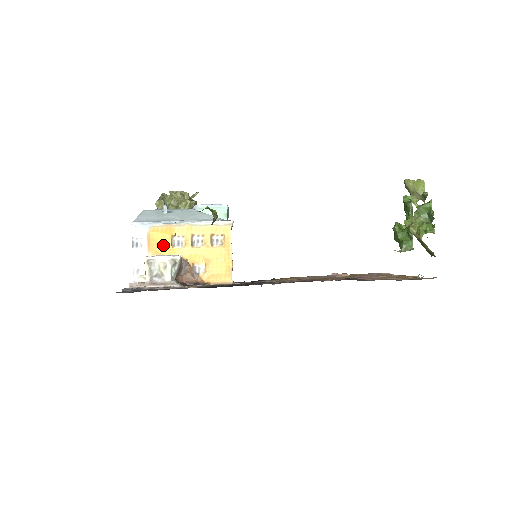
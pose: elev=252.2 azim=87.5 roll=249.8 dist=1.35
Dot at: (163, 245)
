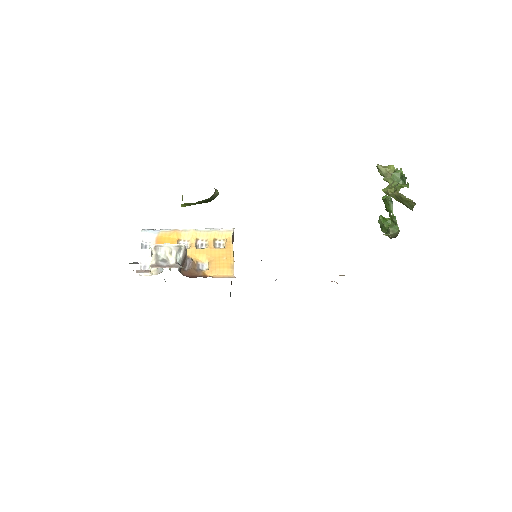
Dot at: occluded
